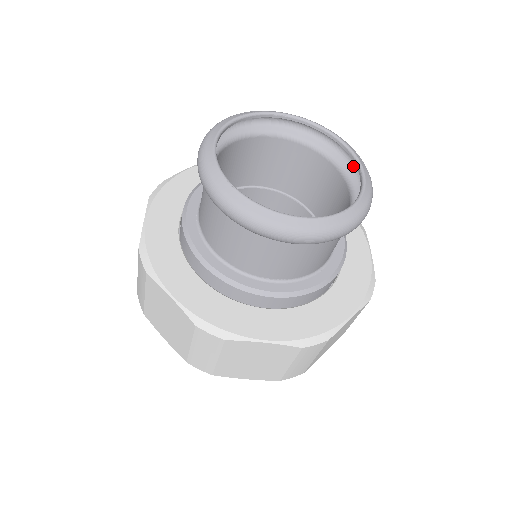
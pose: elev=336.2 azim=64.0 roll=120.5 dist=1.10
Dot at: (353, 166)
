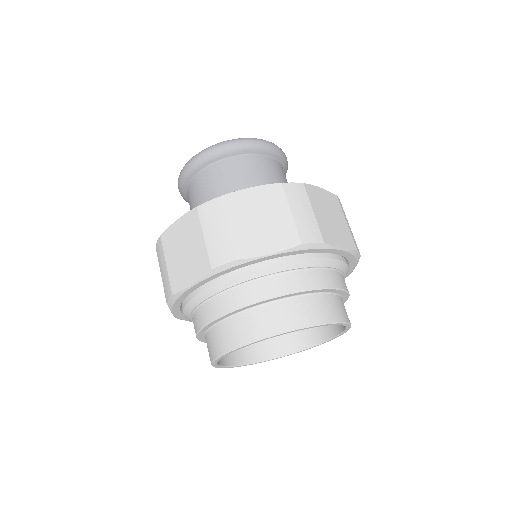
Dot at: occluded
